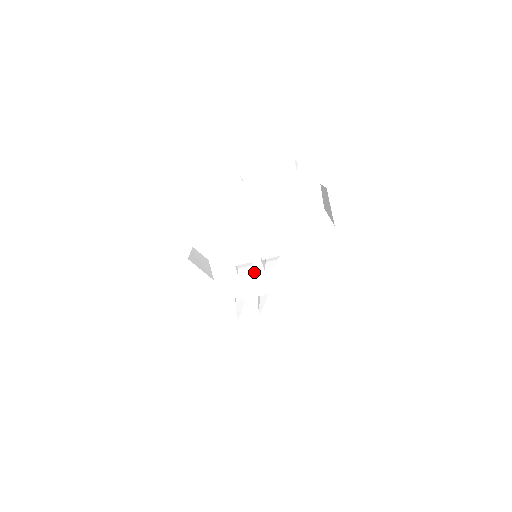
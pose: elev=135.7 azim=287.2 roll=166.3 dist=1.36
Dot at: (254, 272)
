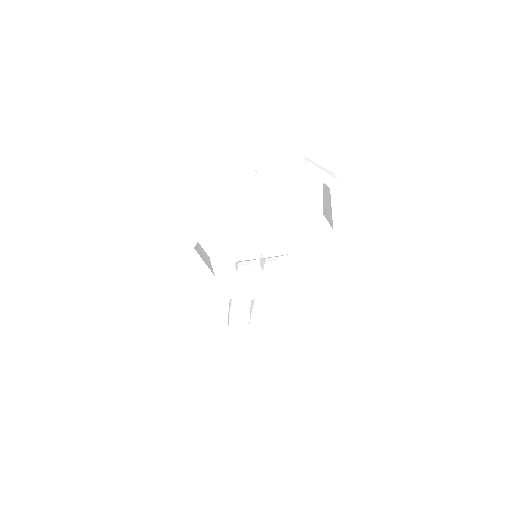
Dot at: (252, 273)
